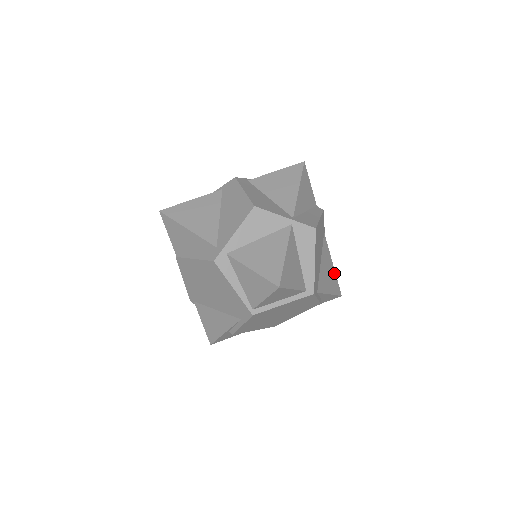
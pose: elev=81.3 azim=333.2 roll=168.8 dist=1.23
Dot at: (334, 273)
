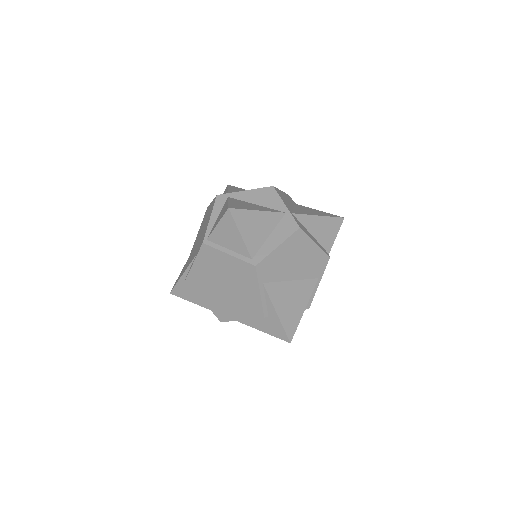
Dot at: (300, 316)
